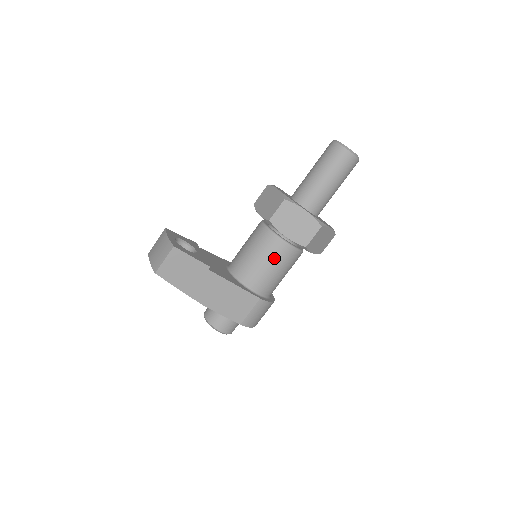
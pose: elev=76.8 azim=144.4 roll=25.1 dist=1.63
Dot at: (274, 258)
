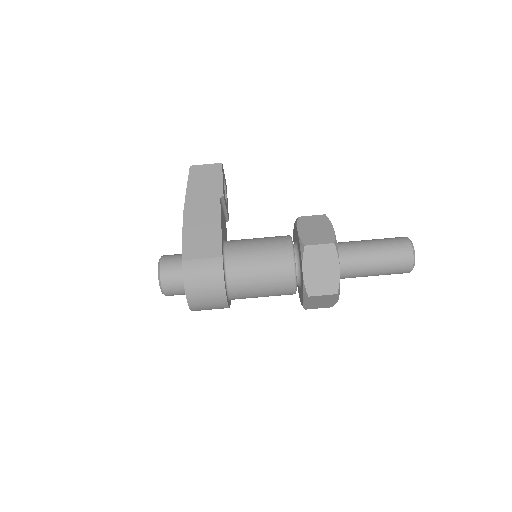
Dot at: (270, 246)
